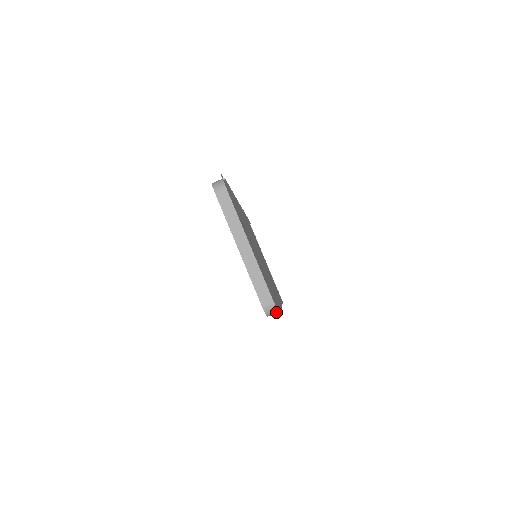
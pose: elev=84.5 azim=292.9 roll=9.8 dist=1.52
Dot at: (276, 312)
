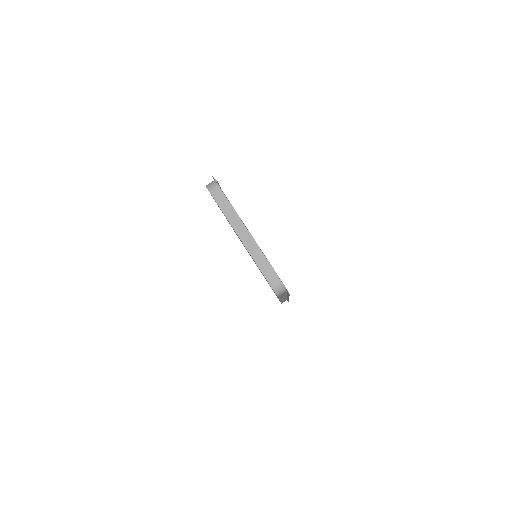
Dot at: (285, 290)
